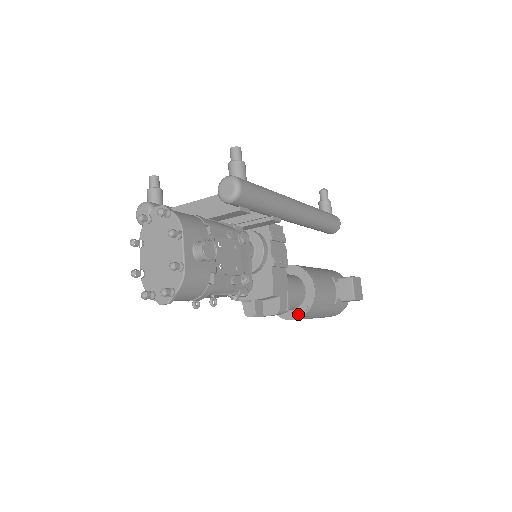
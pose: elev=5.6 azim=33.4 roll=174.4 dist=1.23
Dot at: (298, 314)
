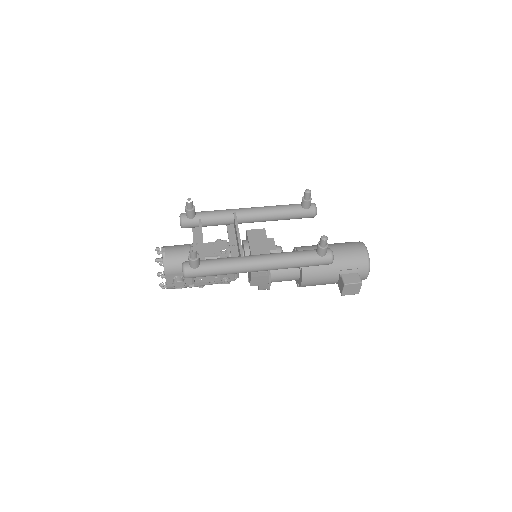
Dot at: (296, 281)
